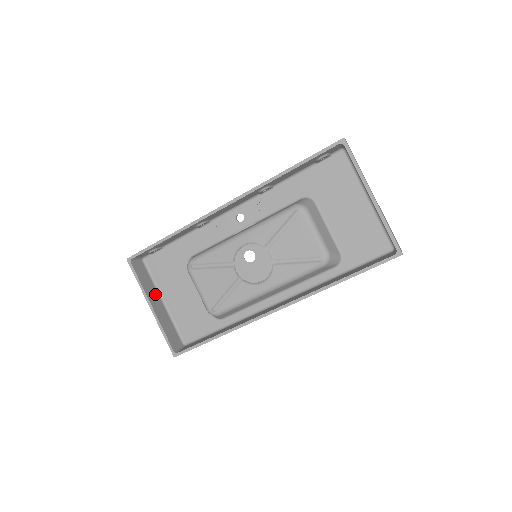
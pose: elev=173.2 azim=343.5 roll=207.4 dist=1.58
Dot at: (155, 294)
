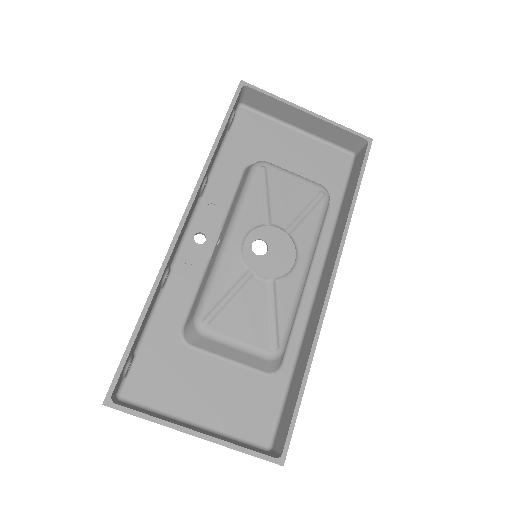
Dot at: (177, 422)
